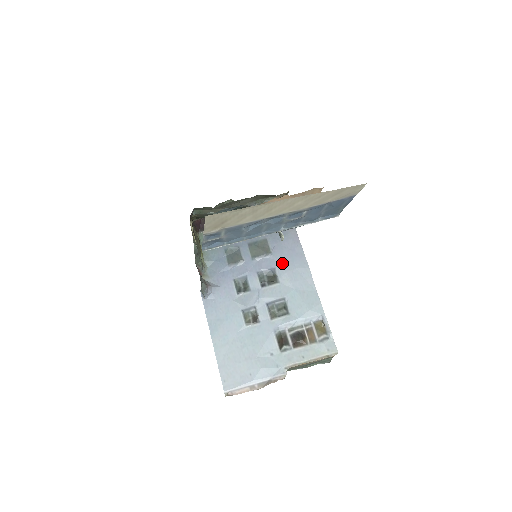
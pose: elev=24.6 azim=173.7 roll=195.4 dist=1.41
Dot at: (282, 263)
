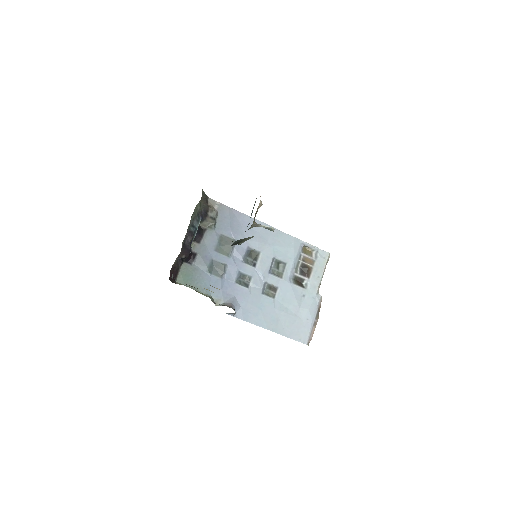
Dot at: occluded
